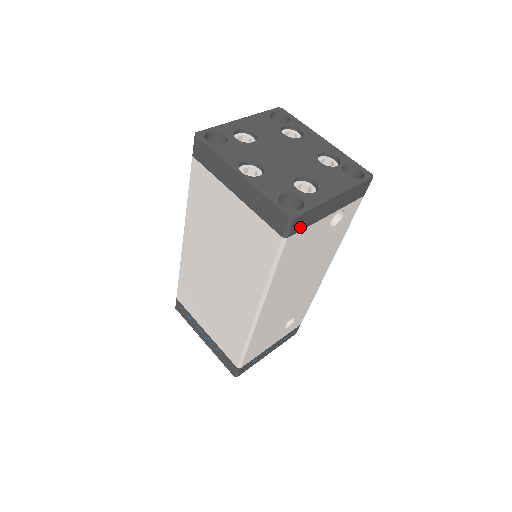
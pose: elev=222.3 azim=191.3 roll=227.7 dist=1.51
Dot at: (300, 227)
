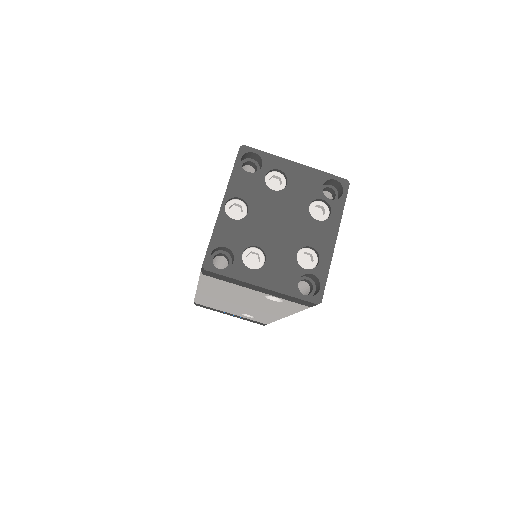
Dot at: (218, 277)
